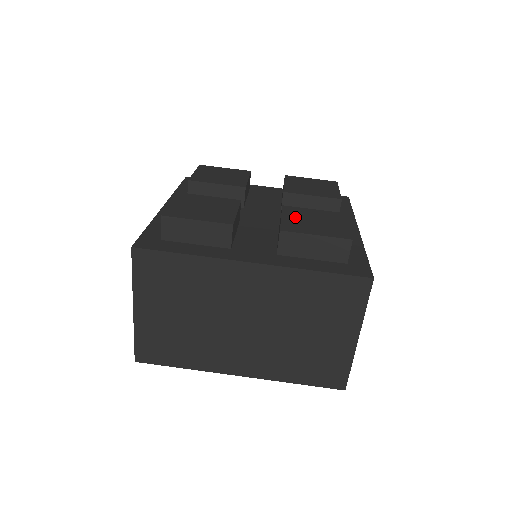
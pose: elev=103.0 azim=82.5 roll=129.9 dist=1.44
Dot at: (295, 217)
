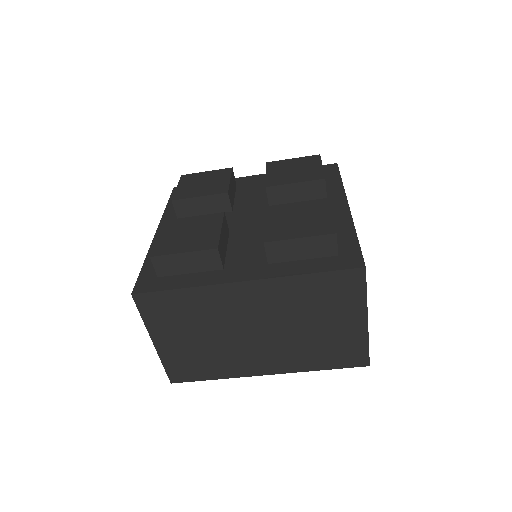
Dot at: (278, 219)
